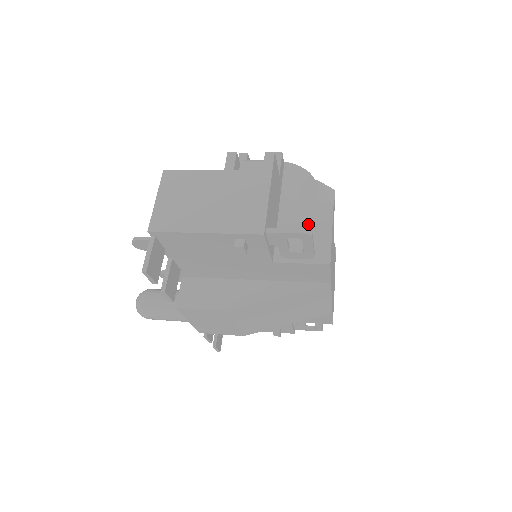
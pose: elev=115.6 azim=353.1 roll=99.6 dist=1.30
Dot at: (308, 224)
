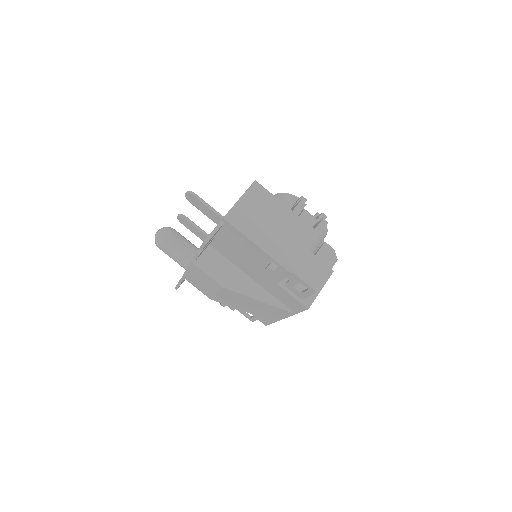
Dot at: (311, 274)
